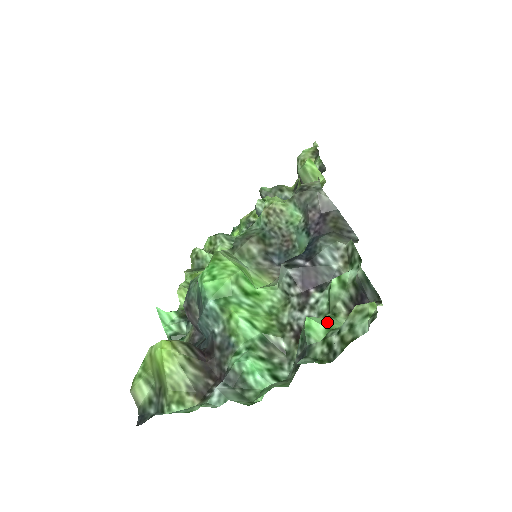
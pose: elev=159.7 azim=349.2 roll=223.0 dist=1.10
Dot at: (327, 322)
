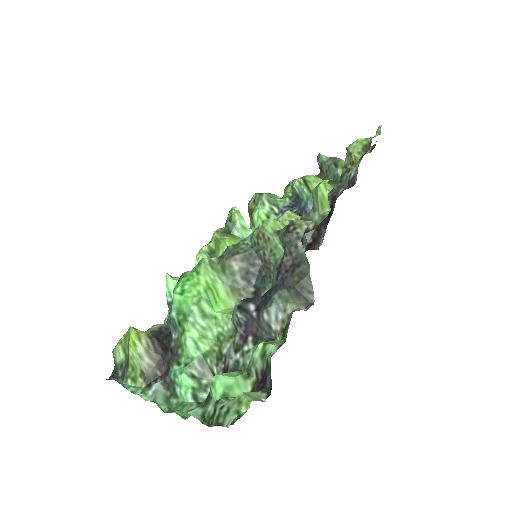
Dot at: (232, 384)
